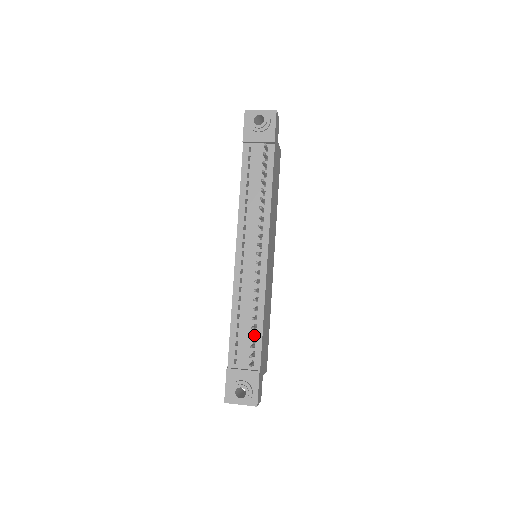
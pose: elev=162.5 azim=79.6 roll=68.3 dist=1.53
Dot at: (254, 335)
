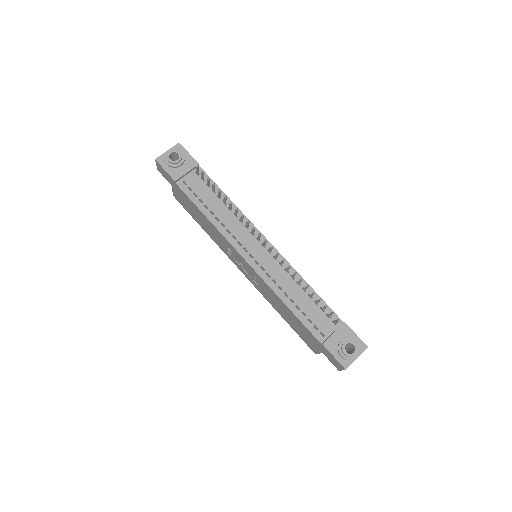
Dot at: (317, 300)
